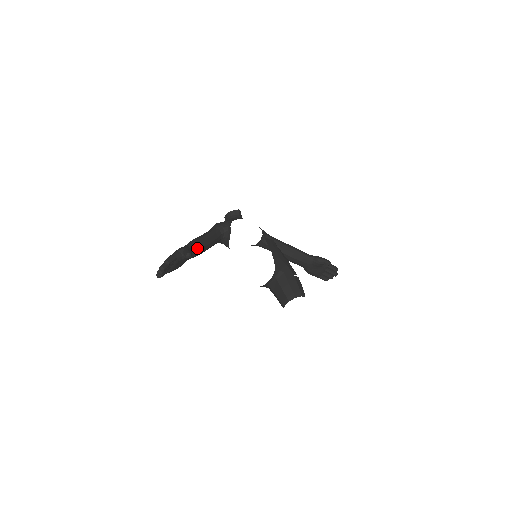
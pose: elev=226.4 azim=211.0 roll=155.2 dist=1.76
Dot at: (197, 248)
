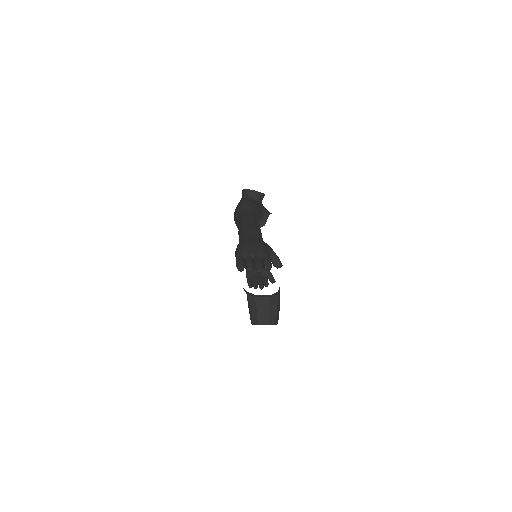
Dot at: occluded
